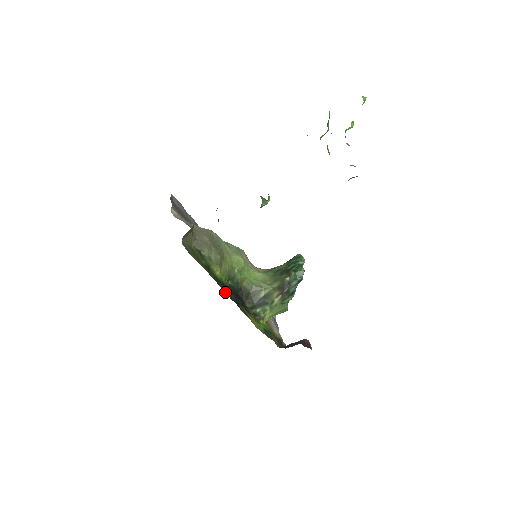
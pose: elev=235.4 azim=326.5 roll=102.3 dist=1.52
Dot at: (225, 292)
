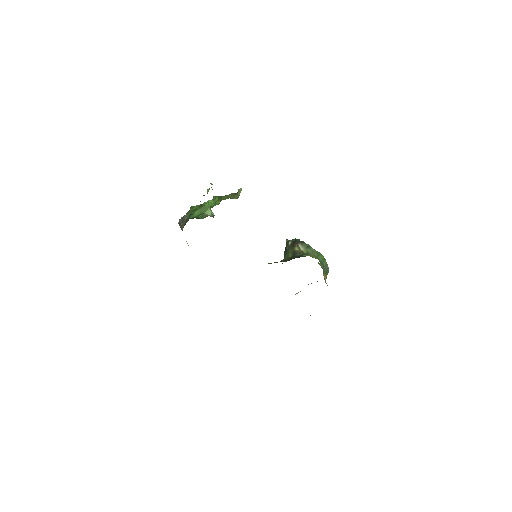
Dot at: occluded
